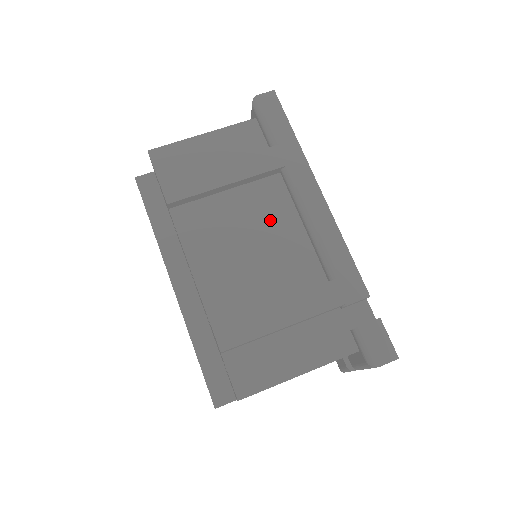
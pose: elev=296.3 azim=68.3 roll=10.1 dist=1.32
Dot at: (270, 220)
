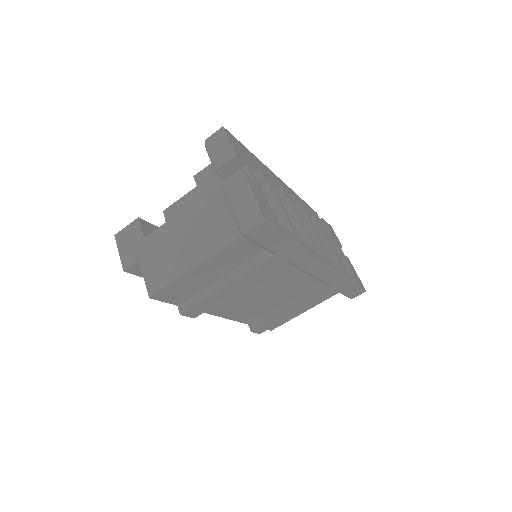
Dot at: (276, 278)
